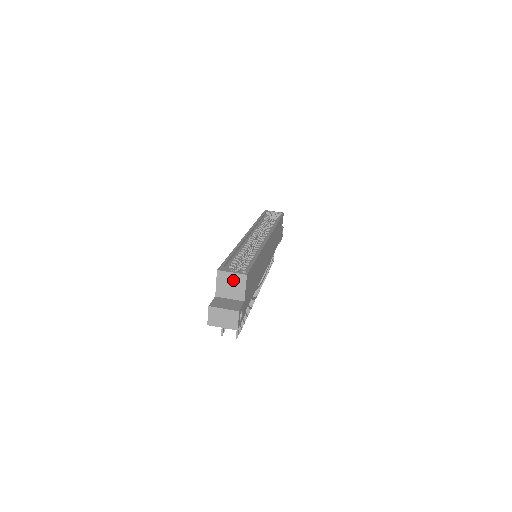
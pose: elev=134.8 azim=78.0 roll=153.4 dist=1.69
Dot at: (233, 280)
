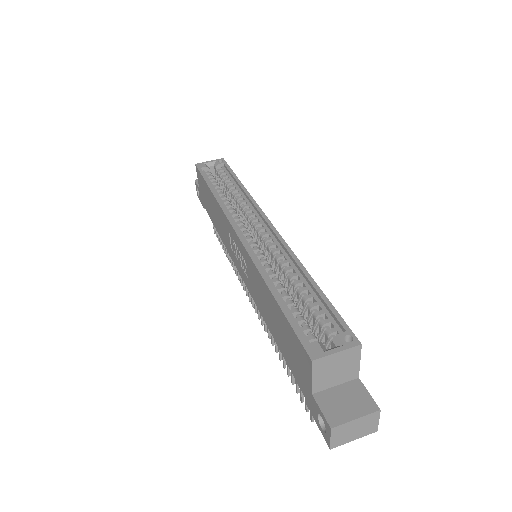
Dot at: (340, 361)
